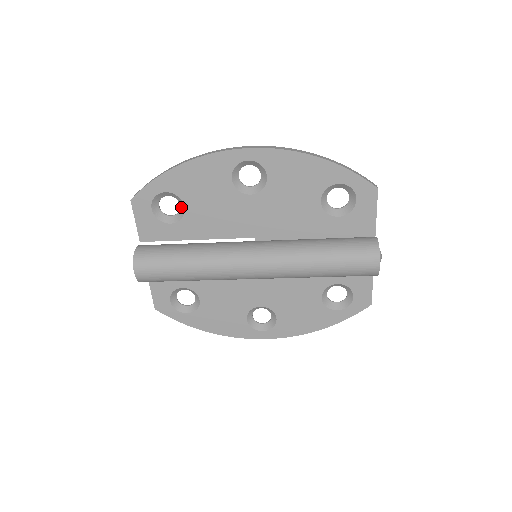
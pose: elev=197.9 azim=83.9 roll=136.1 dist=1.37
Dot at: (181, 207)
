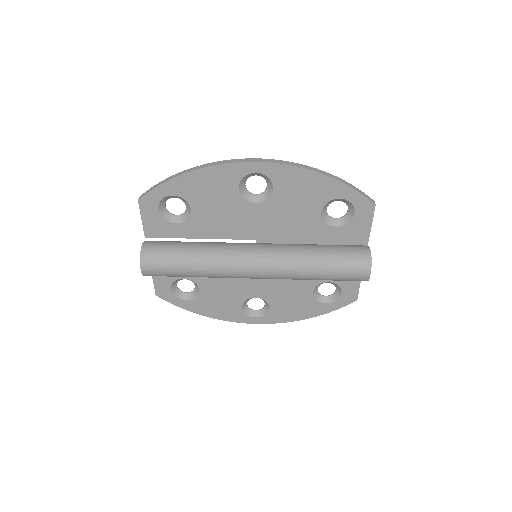
Dot at: (187, 209)
